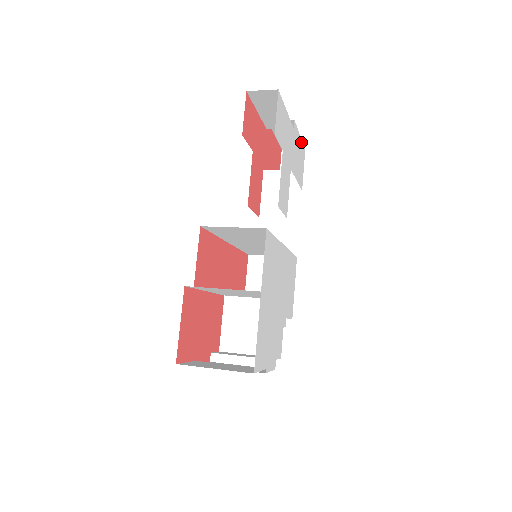
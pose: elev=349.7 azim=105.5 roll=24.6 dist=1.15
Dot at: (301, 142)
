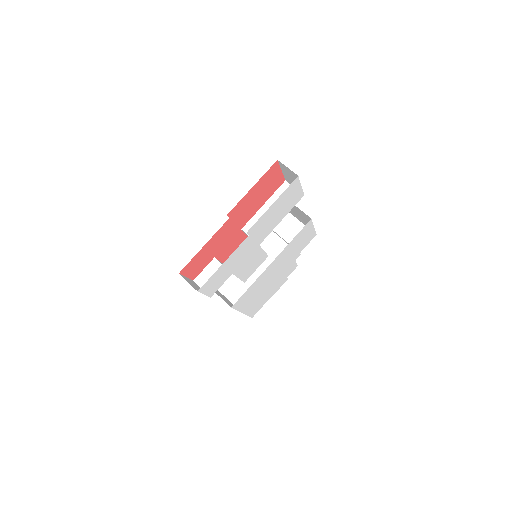
Dot at: (280, 197)
